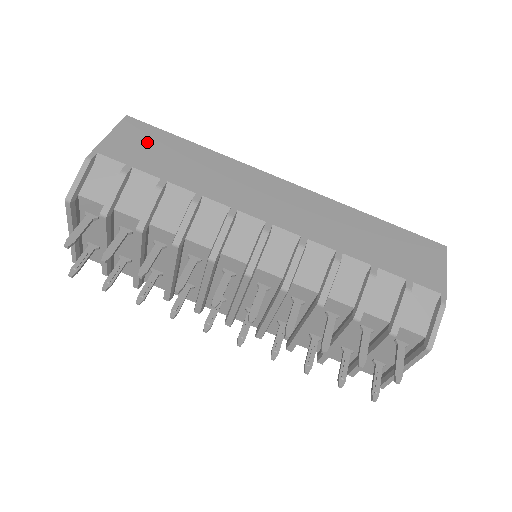
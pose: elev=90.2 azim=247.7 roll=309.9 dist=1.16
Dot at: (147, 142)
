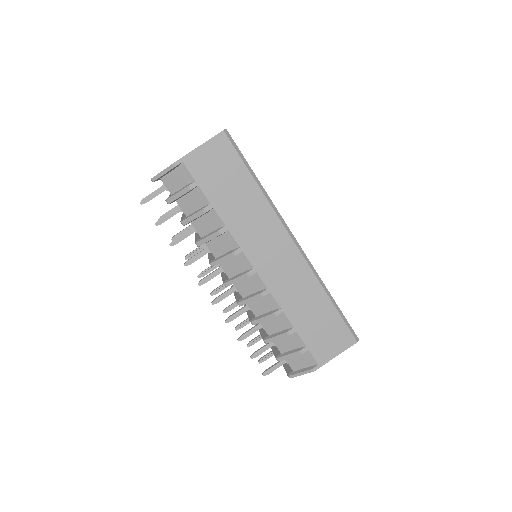
Dot at: (222, 165)
